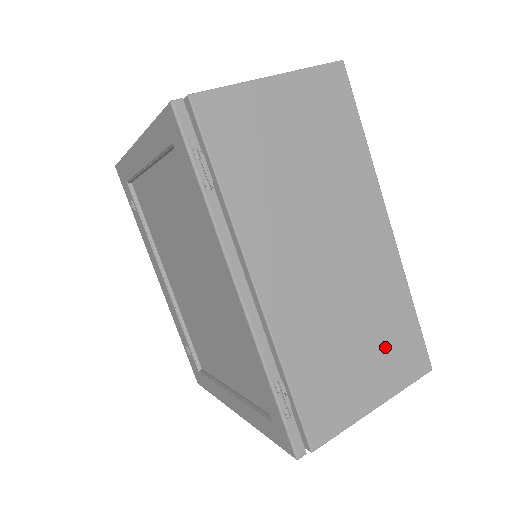
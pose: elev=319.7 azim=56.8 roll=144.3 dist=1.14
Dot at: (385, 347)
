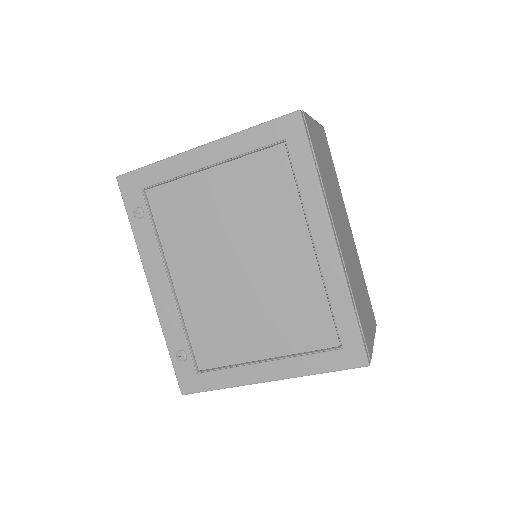
Dot at: (367, 302)
